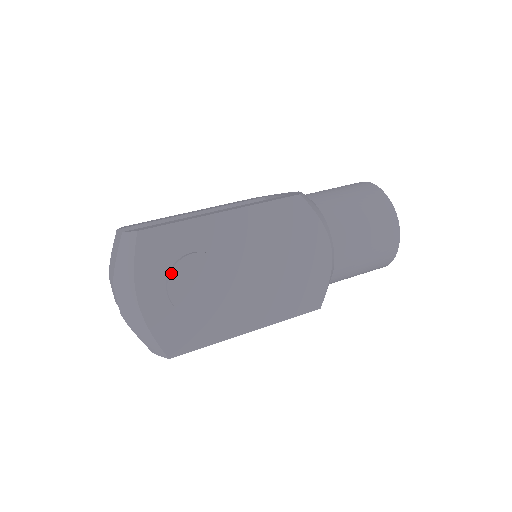
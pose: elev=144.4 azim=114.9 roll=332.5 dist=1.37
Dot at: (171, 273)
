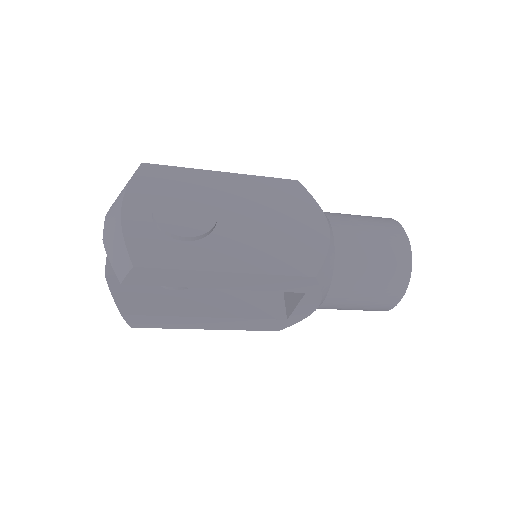
Dot at: (160, 193)
